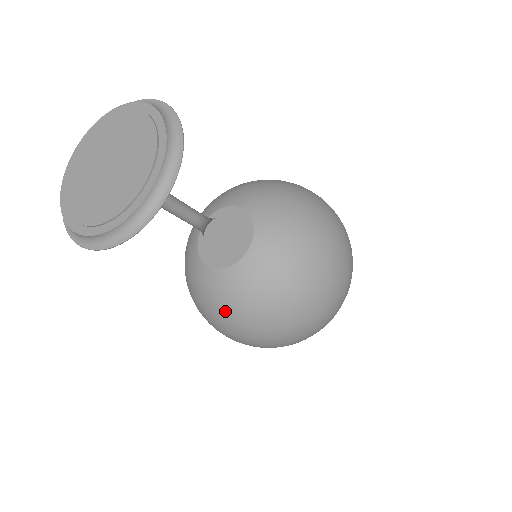
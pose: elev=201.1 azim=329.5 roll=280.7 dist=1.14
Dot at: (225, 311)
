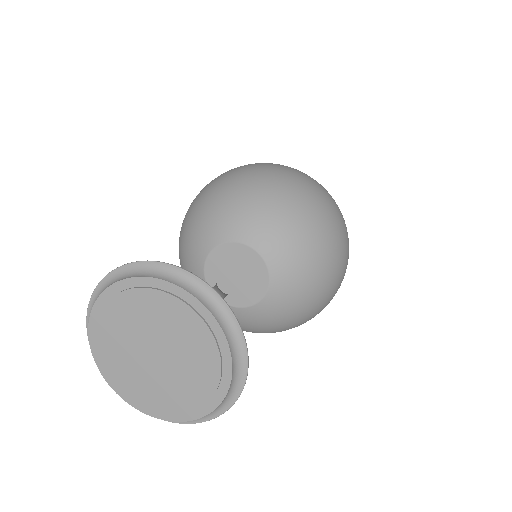
Dot at: occluded
